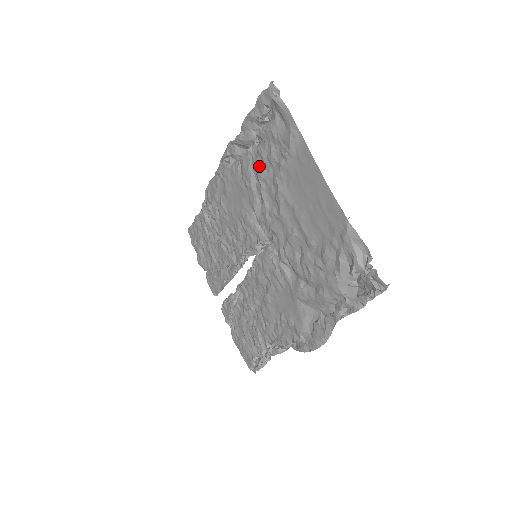
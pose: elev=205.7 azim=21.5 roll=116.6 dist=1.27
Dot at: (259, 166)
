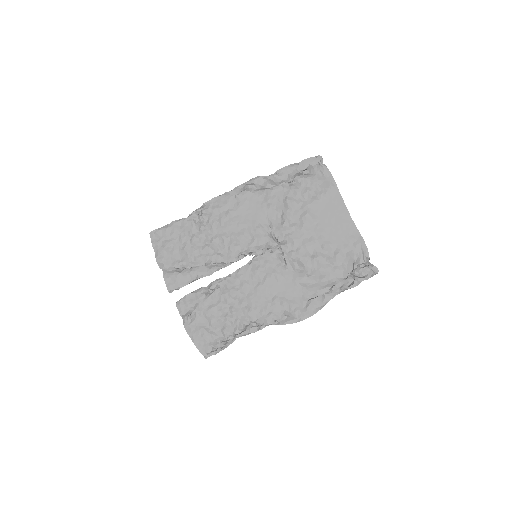
Dot at: (290, 197)
